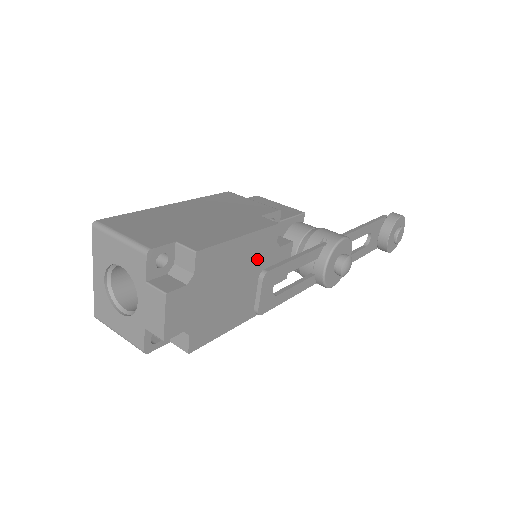
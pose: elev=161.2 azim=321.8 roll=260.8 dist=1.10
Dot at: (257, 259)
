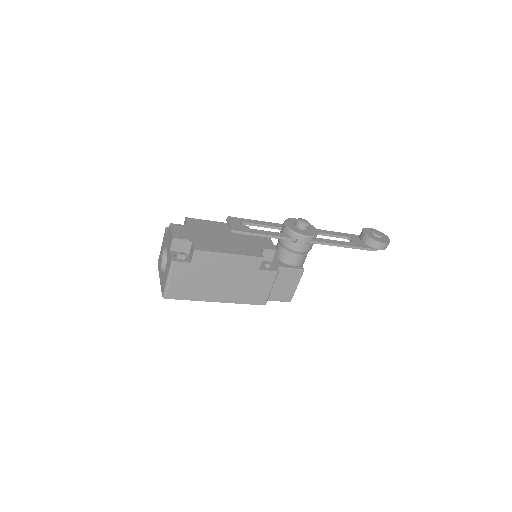
Dot at: occluded
